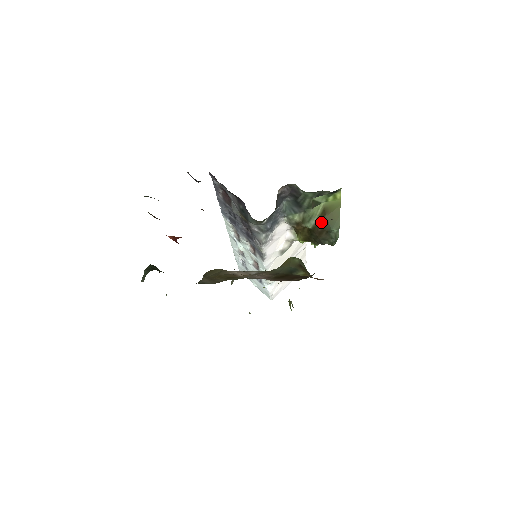
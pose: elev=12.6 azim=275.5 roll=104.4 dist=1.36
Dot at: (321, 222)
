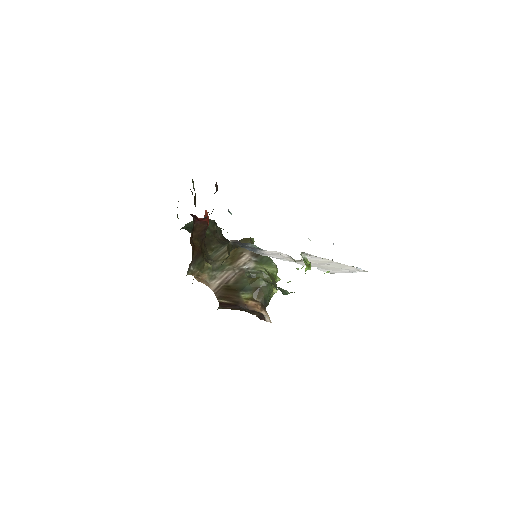
Dot at: occluded
